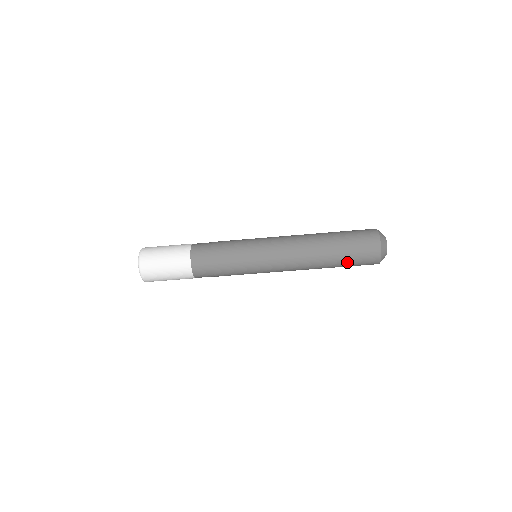
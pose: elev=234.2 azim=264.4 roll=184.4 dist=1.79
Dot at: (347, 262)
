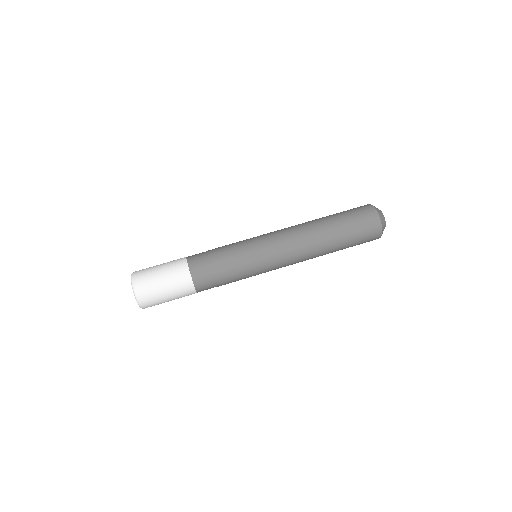
Dot at: (344, 219)
